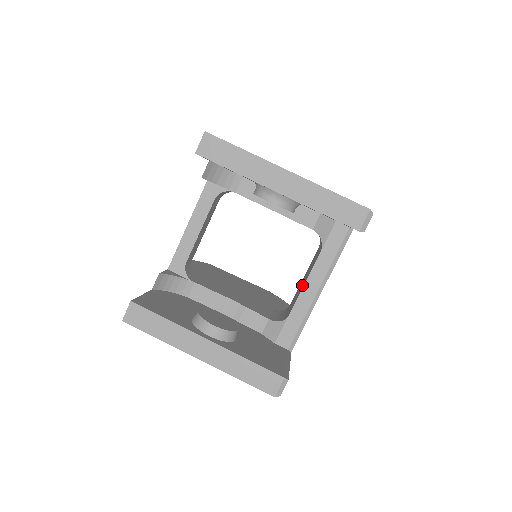
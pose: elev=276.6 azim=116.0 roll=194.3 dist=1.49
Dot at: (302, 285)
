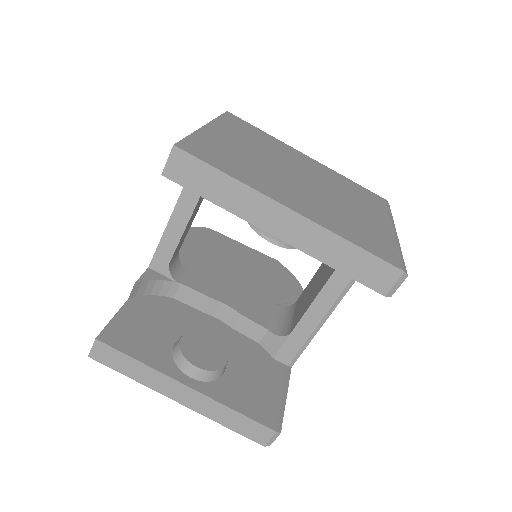
Dot at: (310, 297)
